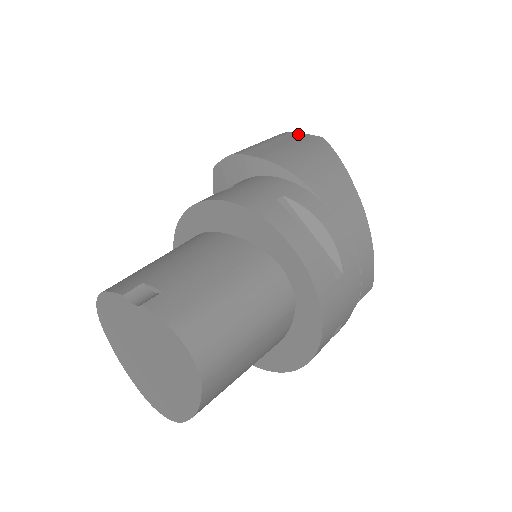
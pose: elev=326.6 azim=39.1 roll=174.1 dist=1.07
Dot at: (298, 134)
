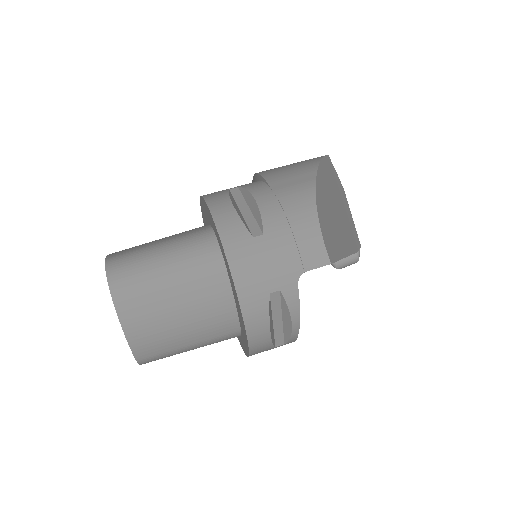
Dot at: occluded
